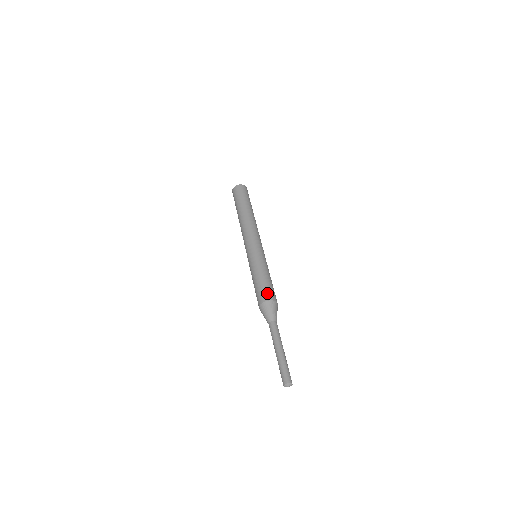
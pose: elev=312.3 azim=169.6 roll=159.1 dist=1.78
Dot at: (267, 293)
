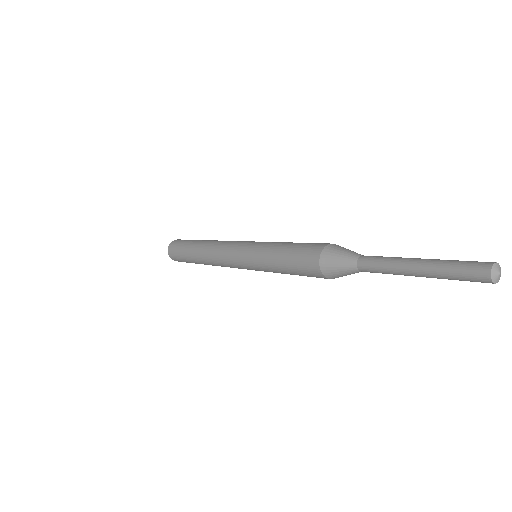
Dot at: (310, 249)
